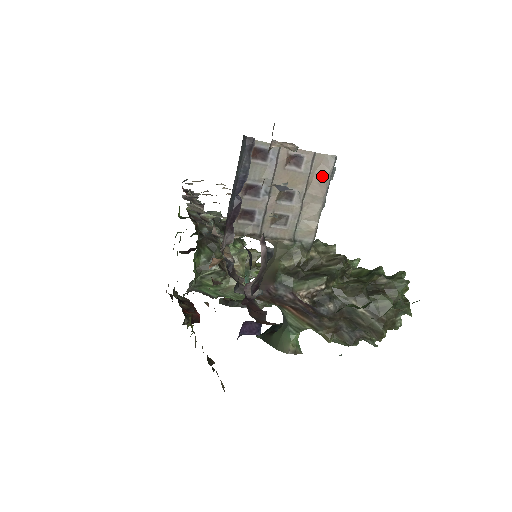
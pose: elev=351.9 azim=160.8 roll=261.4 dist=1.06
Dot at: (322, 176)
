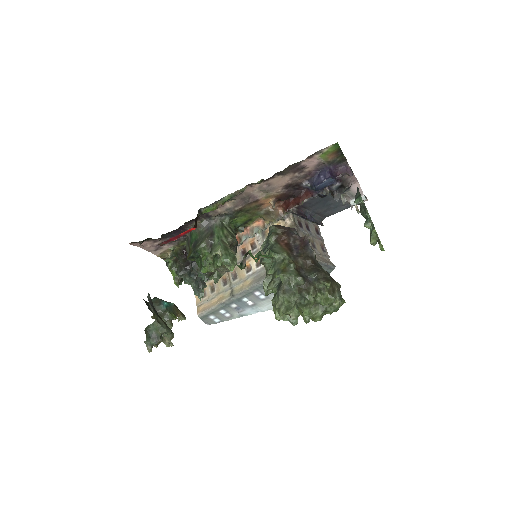
Dot at: (327, 261)
